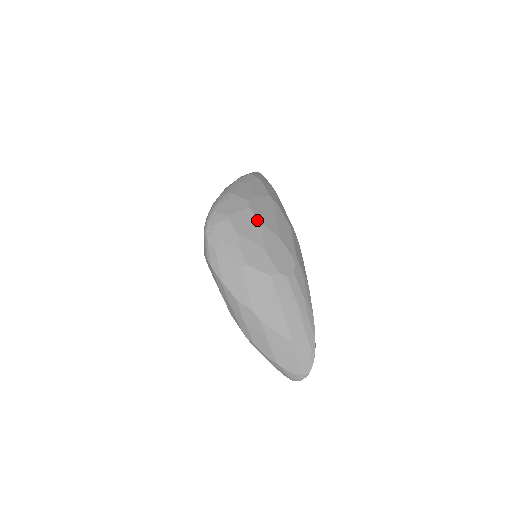
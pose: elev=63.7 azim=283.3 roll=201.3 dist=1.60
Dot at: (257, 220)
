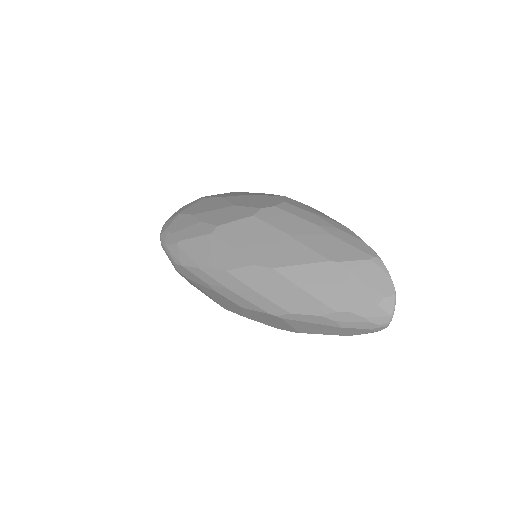
Dot at: (216, 198)
